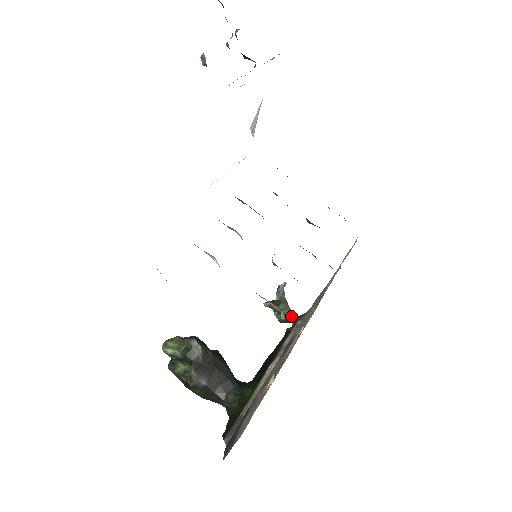
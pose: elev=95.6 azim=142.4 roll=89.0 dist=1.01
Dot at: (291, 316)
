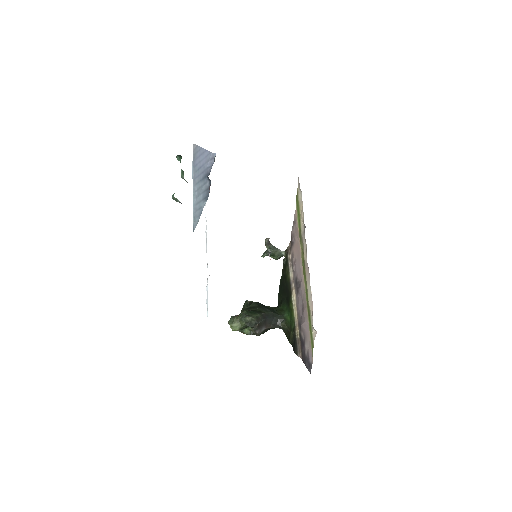
Dot at: (281, 253)
